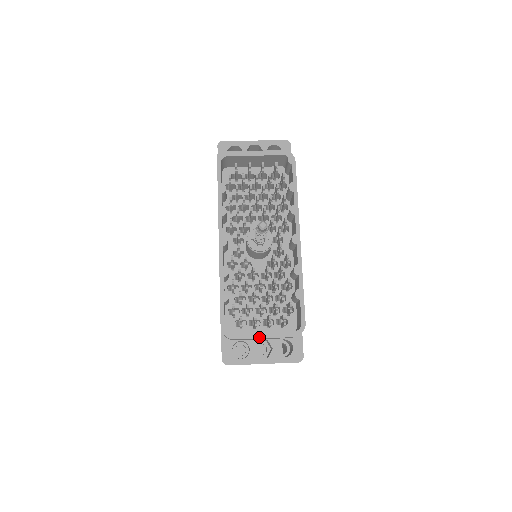
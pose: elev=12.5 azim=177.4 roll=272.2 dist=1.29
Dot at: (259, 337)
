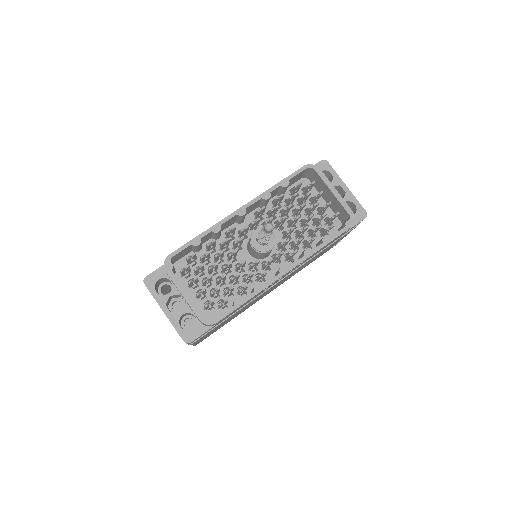
Dot at: (181, 291)
